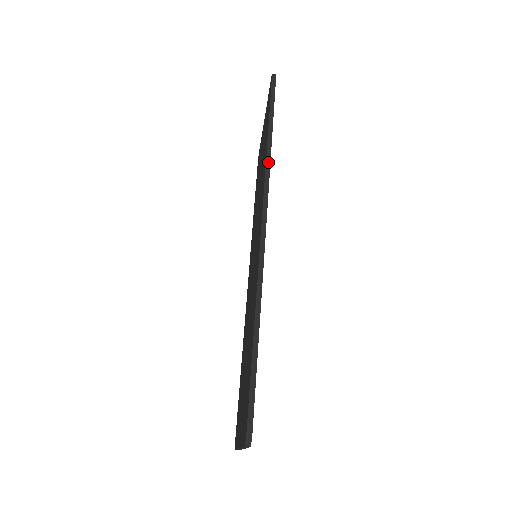
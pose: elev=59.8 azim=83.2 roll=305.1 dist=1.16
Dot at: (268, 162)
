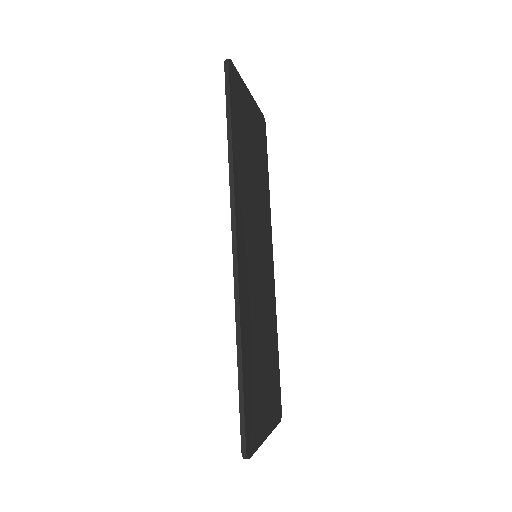
Dot at: (231, 177)
